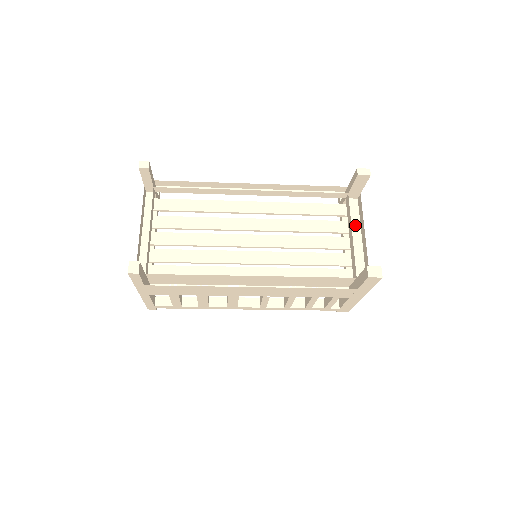
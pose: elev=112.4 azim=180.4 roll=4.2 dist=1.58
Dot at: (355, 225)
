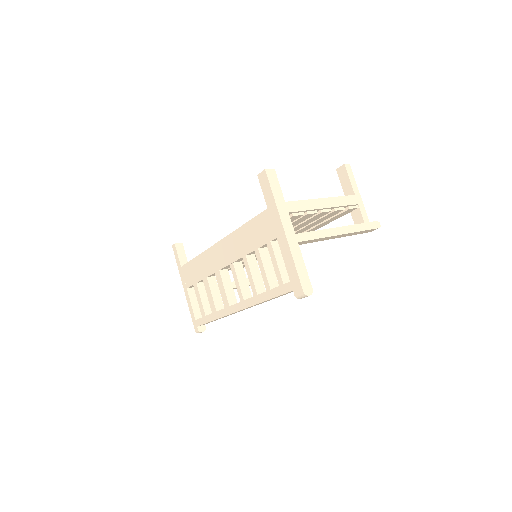
Dot at: occluded
